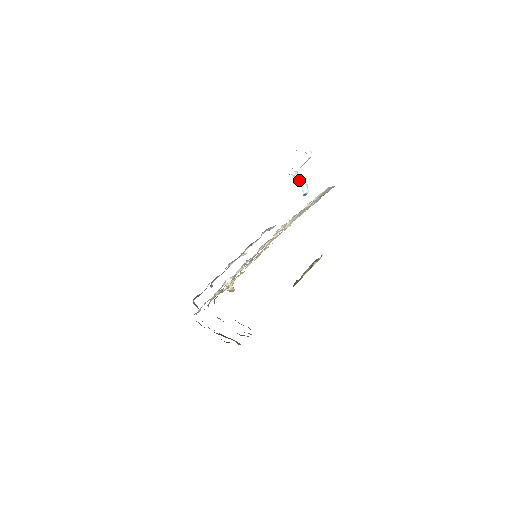
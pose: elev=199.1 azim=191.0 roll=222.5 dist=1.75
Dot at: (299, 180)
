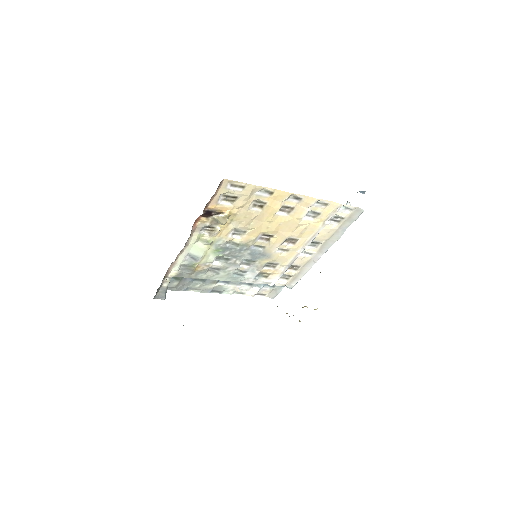
Dot at: occluded
